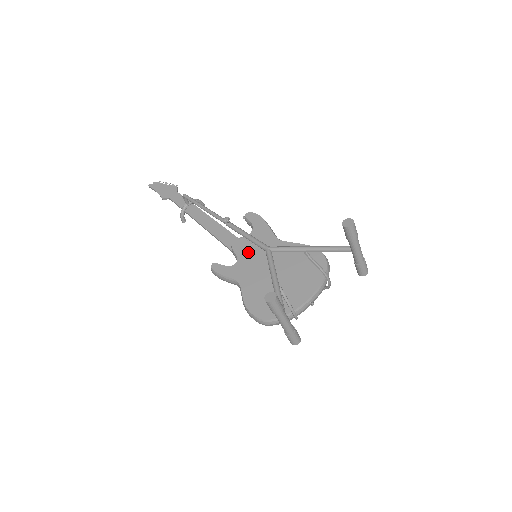
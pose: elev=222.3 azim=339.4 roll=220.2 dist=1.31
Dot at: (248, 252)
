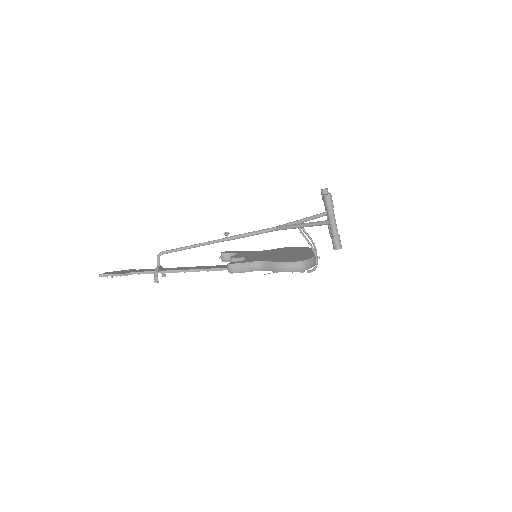
Dot at: (248, 256)
